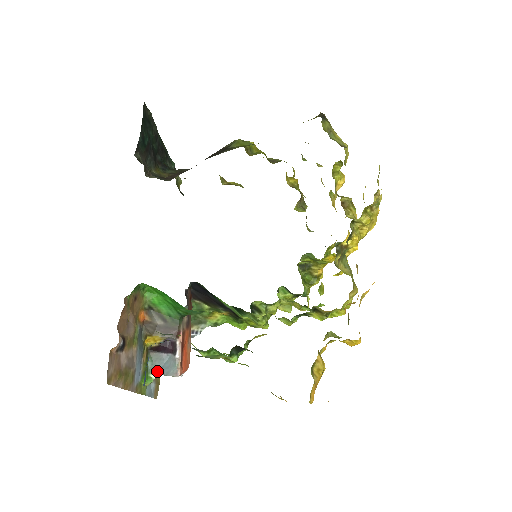
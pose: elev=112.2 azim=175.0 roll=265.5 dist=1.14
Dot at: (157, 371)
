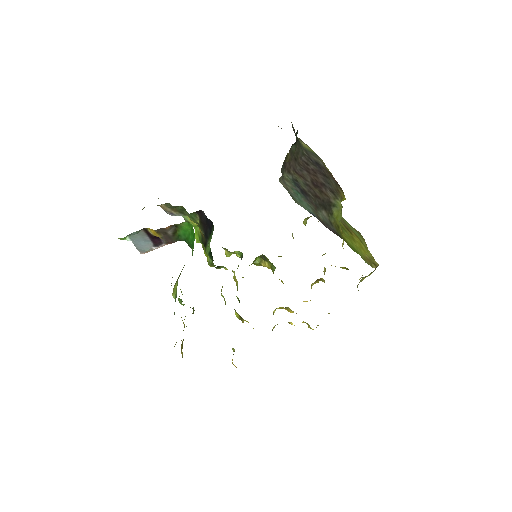
Dot at: (133, 239)
